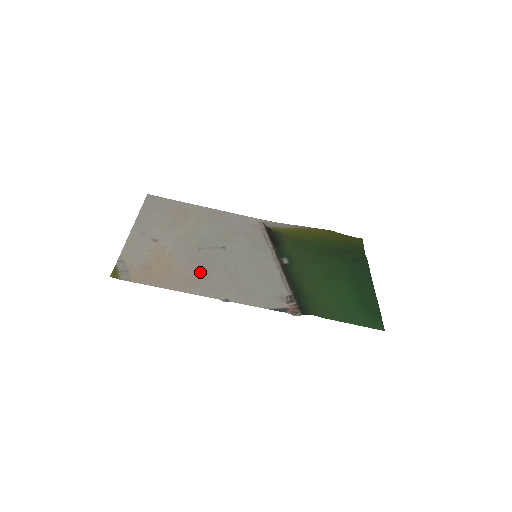
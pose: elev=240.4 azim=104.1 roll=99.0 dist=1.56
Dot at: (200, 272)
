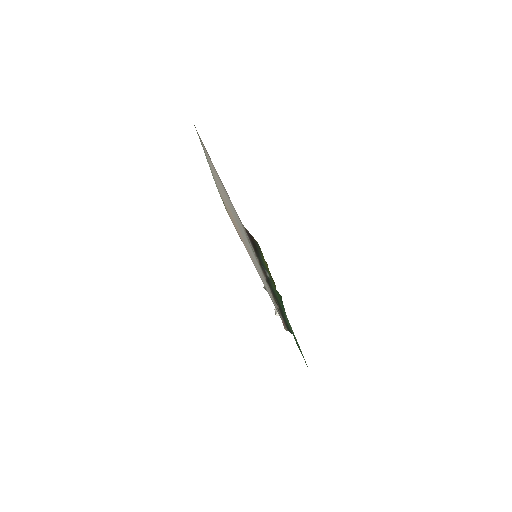
Dot at: (247, 246)
